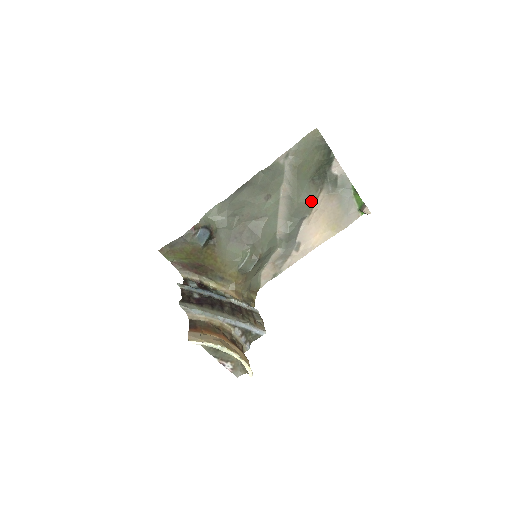
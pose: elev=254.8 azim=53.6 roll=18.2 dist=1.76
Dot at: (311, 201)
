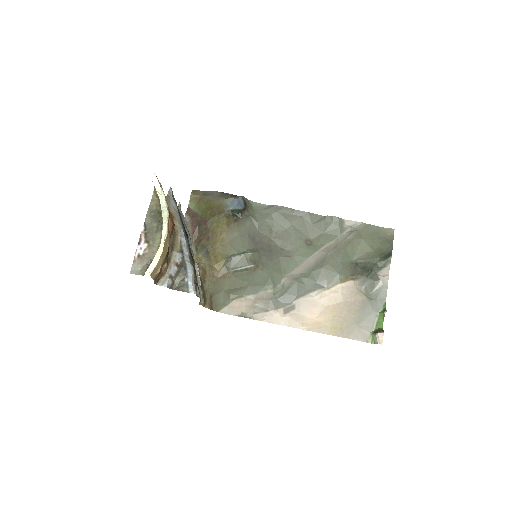
Dot at: (340, 276)
